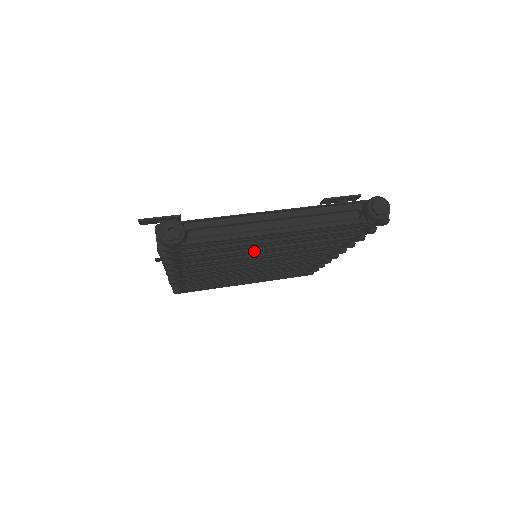
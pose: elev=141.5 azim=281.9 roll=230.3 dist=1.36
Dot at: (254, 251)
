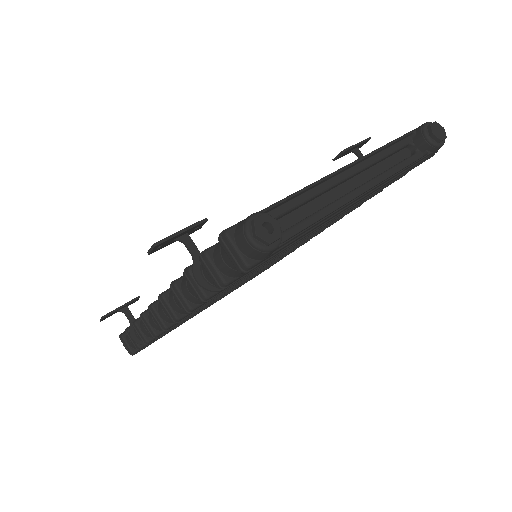
Dot at: occluded
